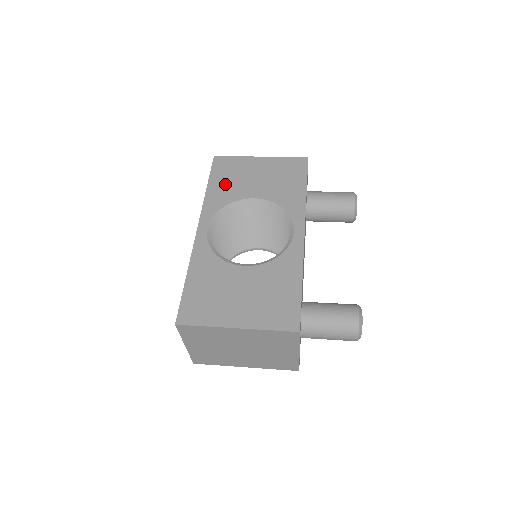
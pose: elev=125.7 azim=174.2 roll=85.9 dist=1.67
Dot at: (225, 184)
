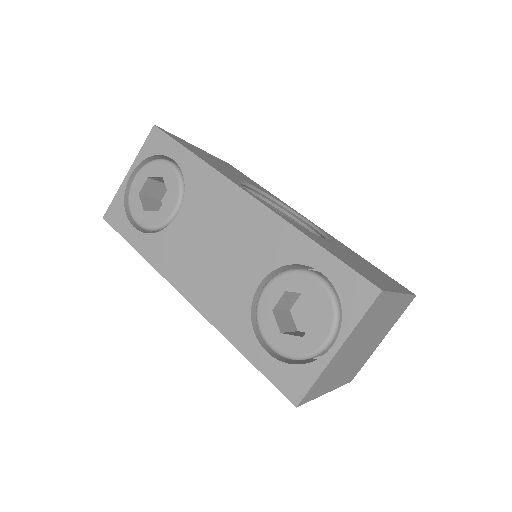
Dot at: (206, 158)
